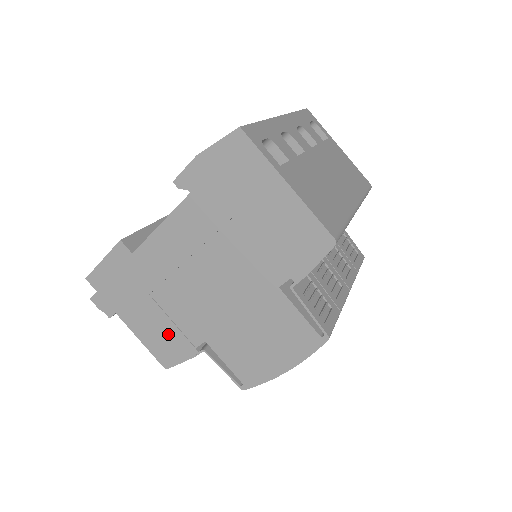
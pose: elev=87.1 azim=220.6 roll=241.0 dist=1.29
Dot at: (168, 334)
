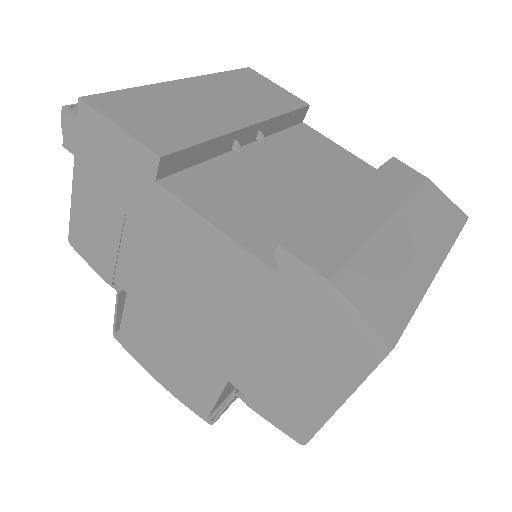
Dot at: (103, 244)
